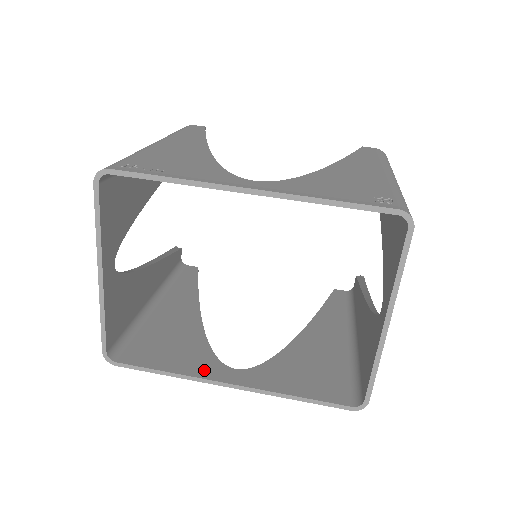
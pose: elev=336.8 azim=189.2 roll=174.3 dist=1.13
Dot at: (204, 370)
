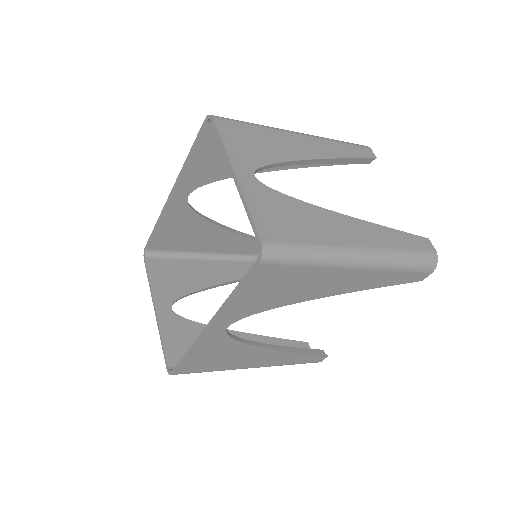
Dot at: occluded
